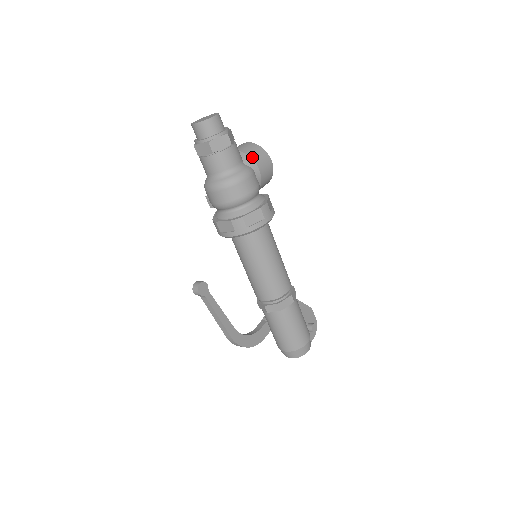
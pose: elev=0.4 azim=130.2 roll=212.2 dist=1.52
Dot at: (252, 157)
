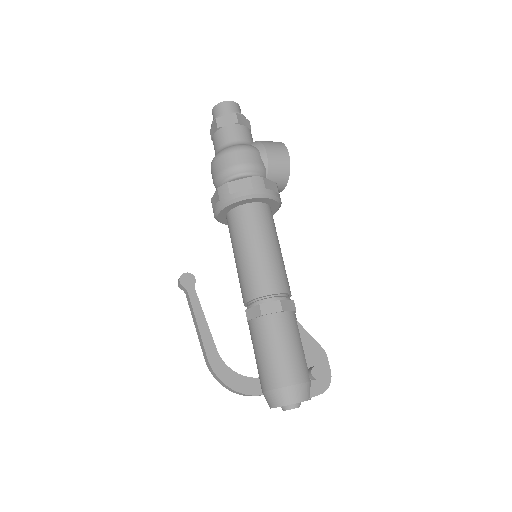
Dot at: (263, 143)
